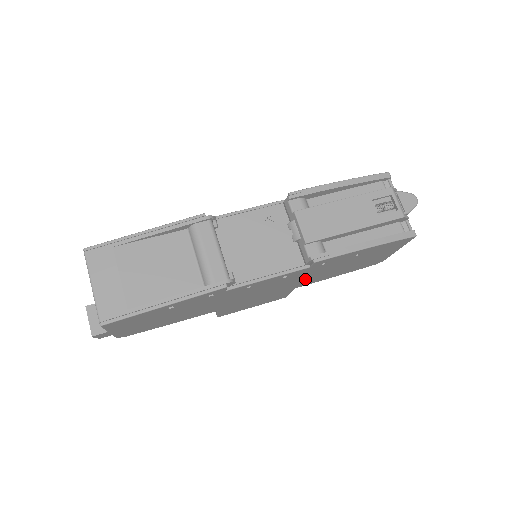
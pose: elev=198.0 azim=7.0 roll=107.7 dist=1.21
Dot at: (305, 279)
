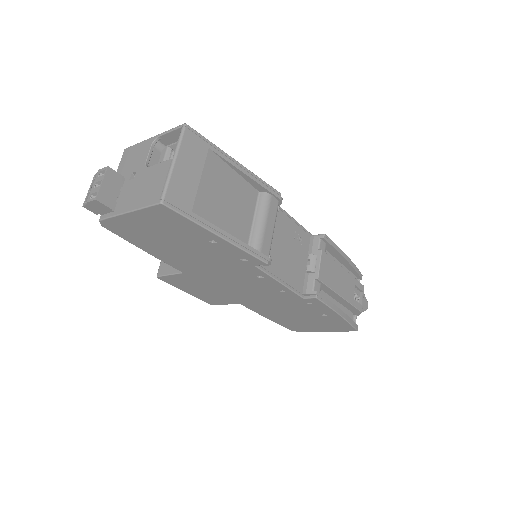
Dot at: (266, 303)
